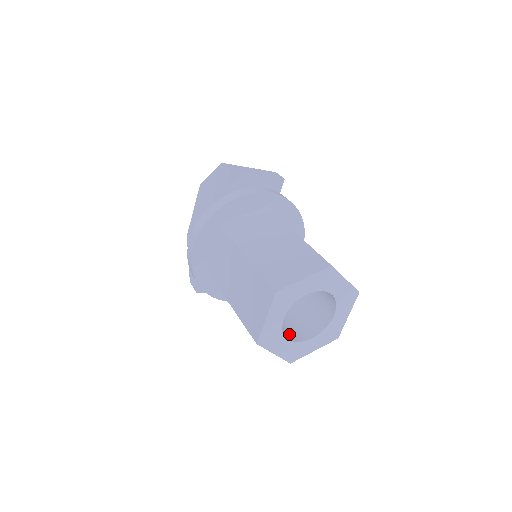
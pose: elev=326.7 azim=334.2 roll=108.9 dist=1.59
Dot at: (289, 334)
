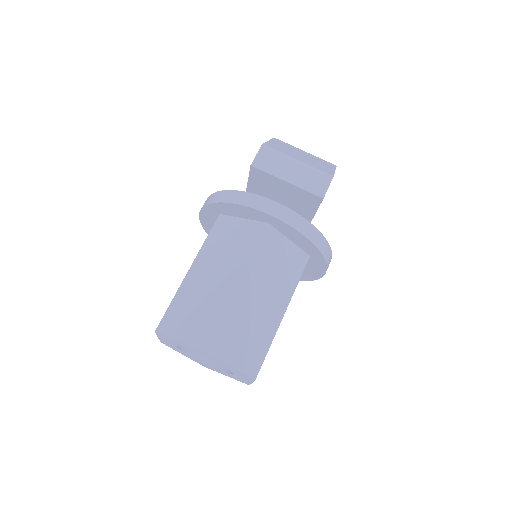
Dot at: occluded
